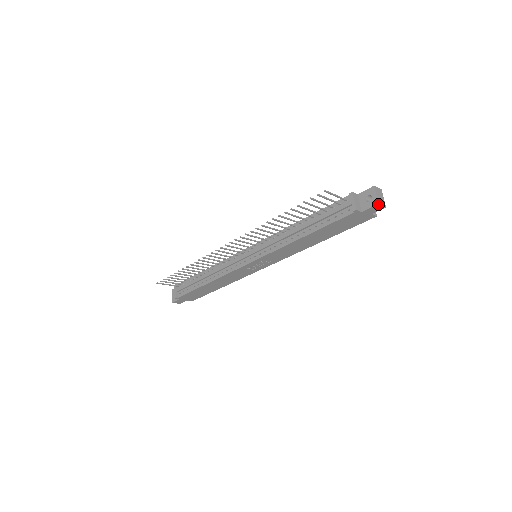
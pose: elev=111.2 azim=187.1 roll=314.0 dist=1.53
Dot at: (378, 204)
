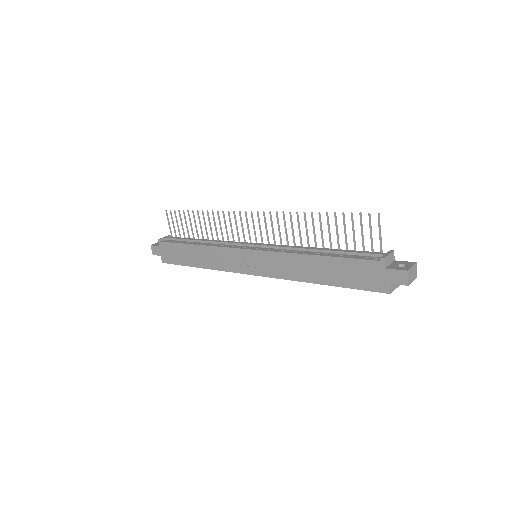
Dot at: (407, 271)
